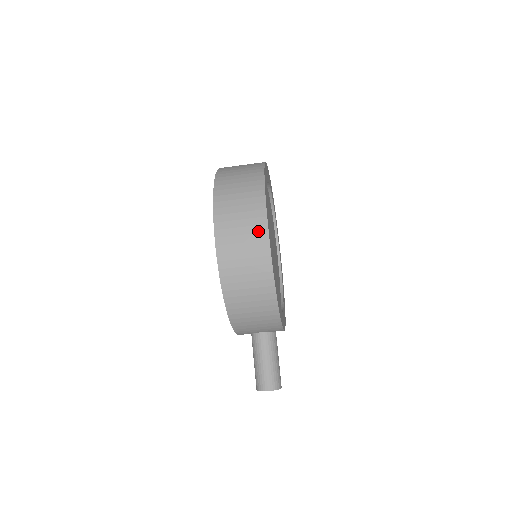
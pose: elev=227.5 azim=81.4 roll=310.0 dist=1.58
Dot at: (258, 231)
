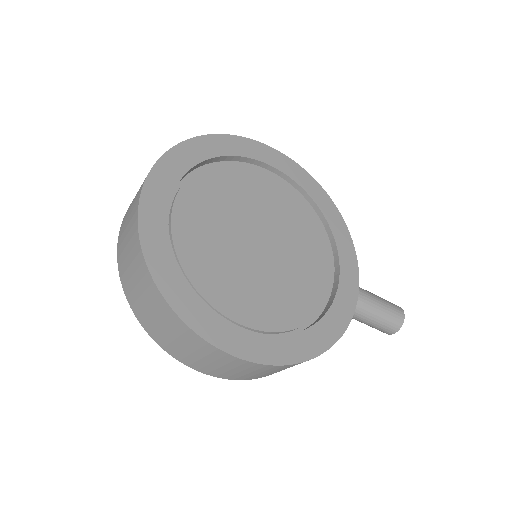
Dot at: (229, 361)
